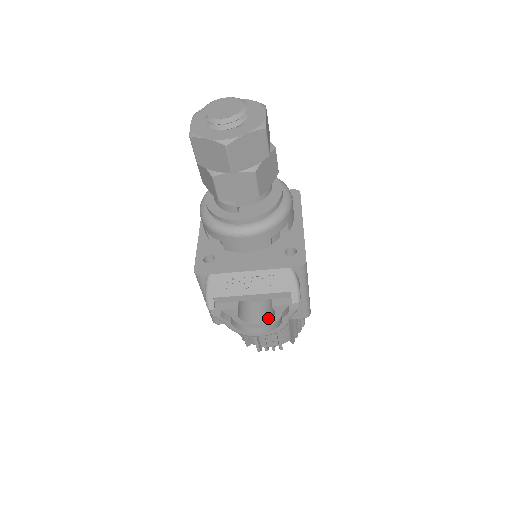
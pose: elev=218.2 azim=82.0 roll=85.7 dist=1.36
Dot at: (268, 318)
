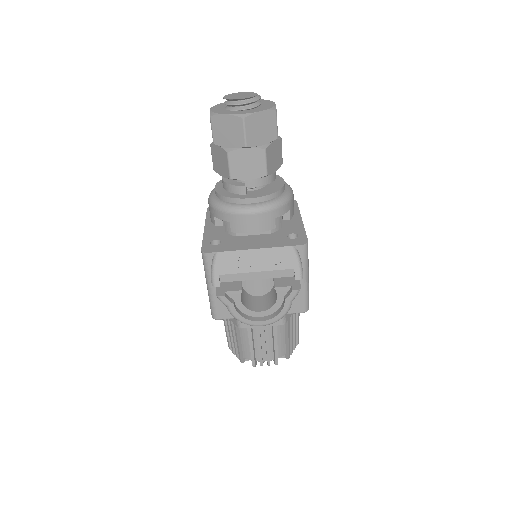
Dot at: (270, 306)
